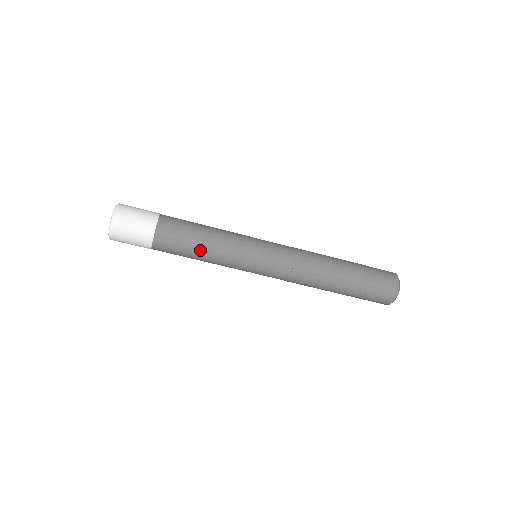
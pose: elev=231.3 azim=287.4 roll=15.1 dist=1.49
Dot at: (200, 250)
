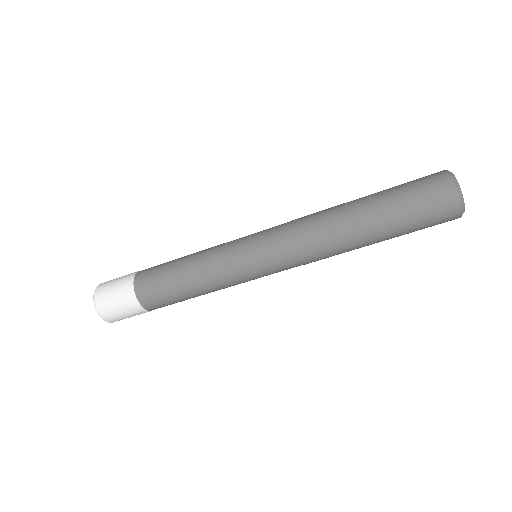
Dot at: (184, 279)
